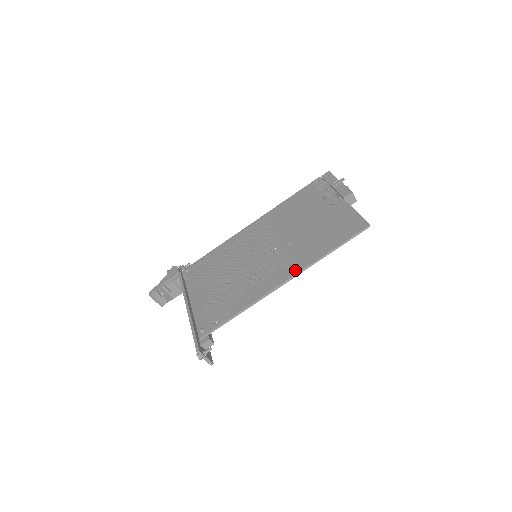
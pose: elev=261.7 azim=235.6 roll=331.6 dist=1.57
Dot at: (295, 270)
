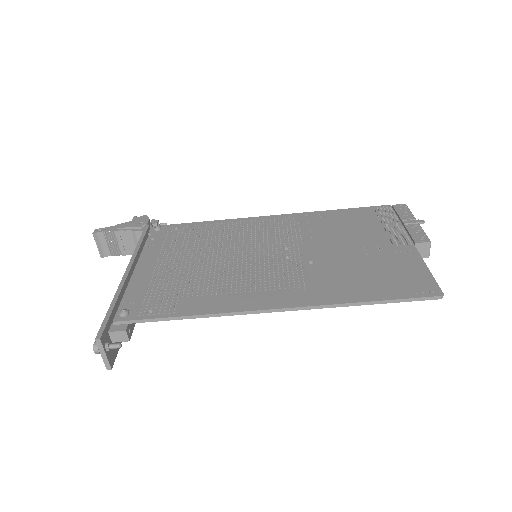
Dot at: (302, 301)
